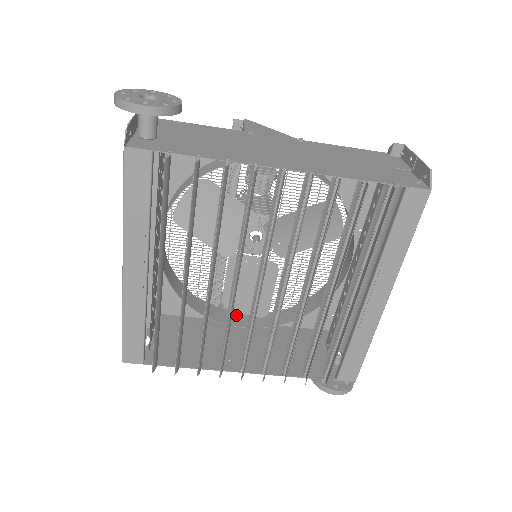
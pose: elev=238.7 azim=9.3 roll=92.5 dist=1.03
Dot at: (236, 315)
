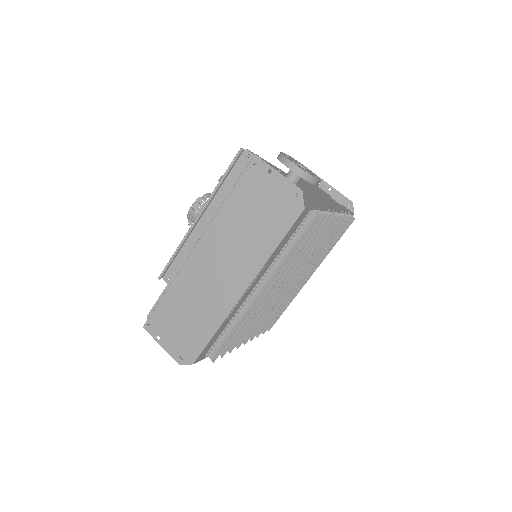
Dot at: occluded
